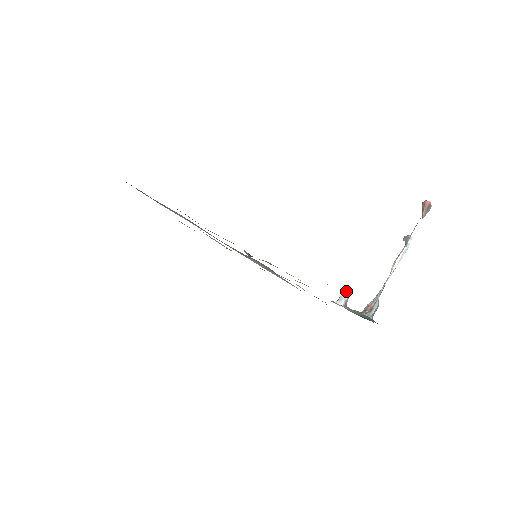
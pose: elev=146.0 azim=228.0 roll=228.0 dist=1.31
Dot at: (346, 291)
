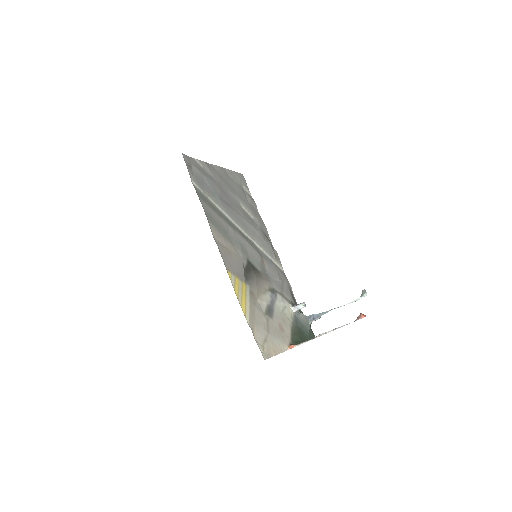
Dot at: (302, 305)
